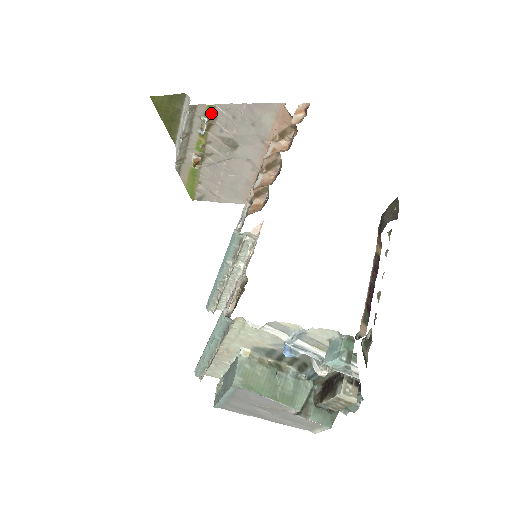
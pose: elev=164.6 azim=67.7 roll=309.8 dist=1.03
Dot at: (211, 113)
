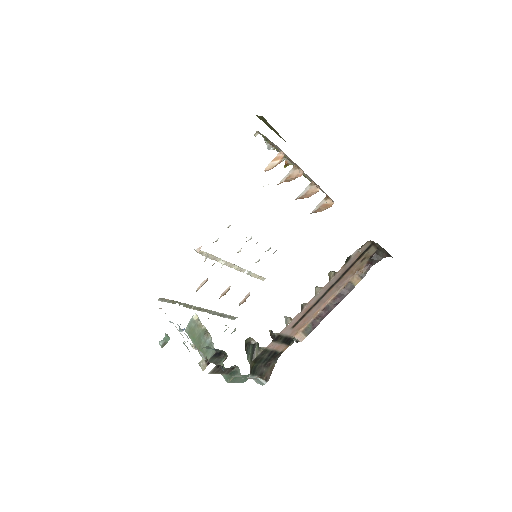
Dot at: (266, 138)
